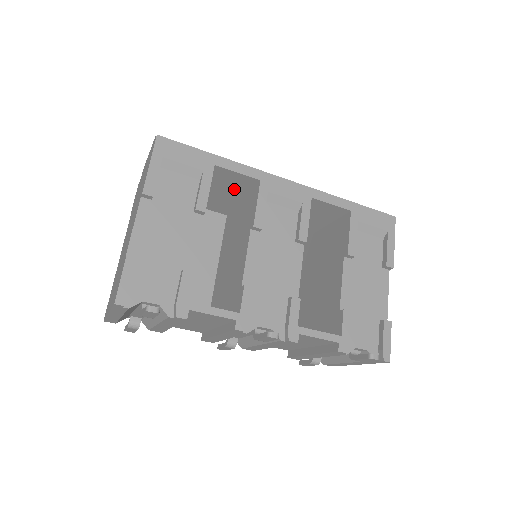
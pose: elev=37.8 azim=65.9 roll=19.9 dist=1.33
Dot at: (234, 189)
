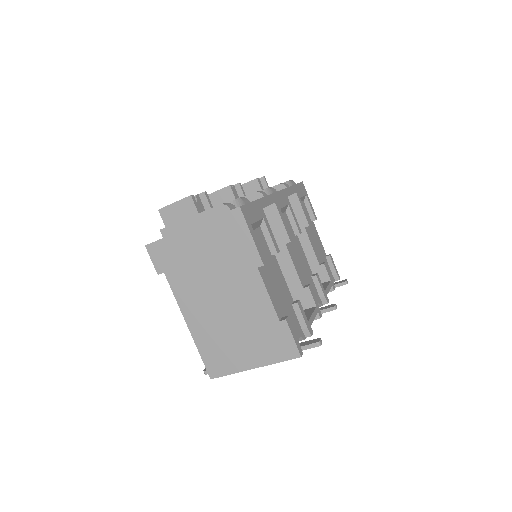
Dot at: occluded
